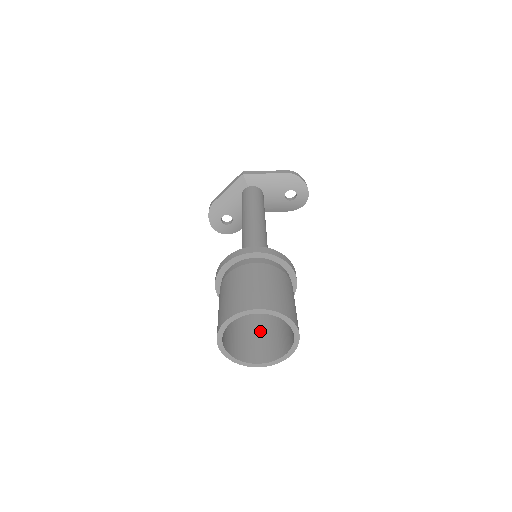
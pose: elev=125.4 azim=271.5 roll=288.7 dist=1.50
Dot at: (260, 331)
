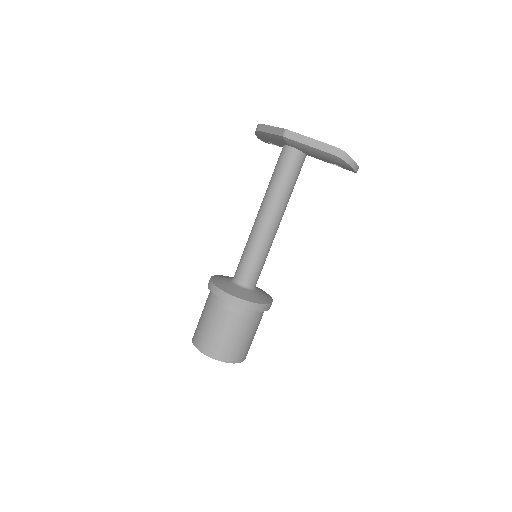
Dot at: occluded
